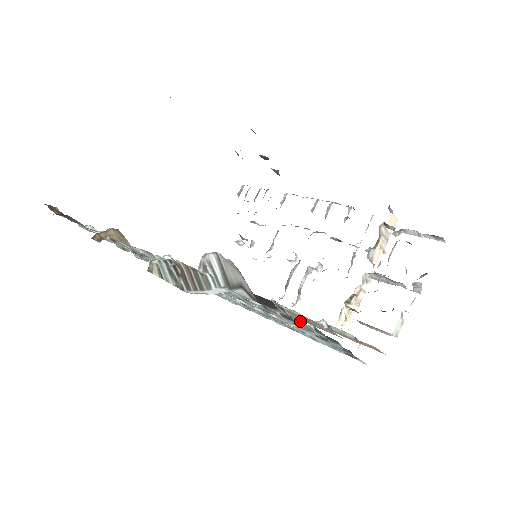
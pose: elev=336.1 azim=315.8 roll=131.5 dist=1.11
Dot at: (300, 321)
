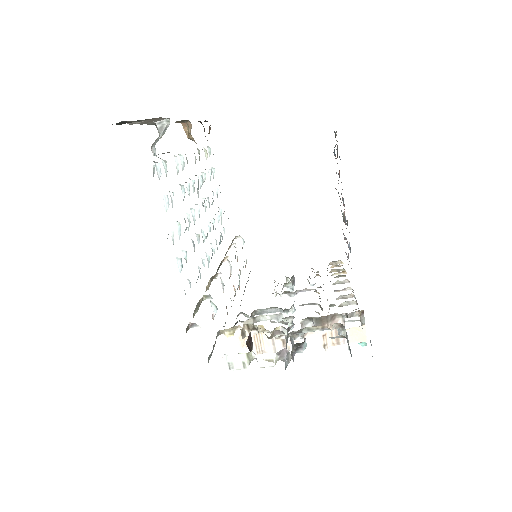
Dot at: occluded
